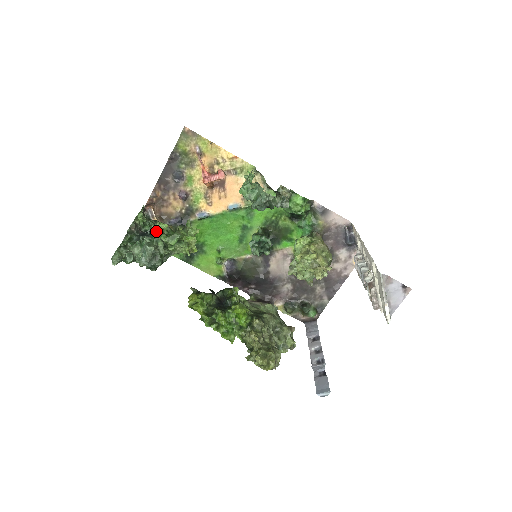
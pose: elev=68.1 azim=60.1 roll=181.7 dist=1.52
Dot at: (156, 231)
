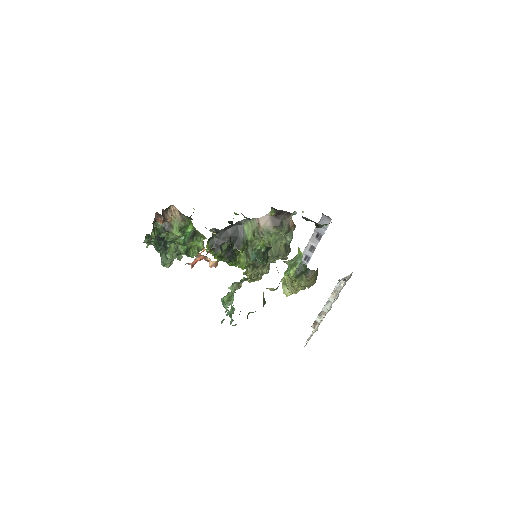
Dot at: (169, 242)
